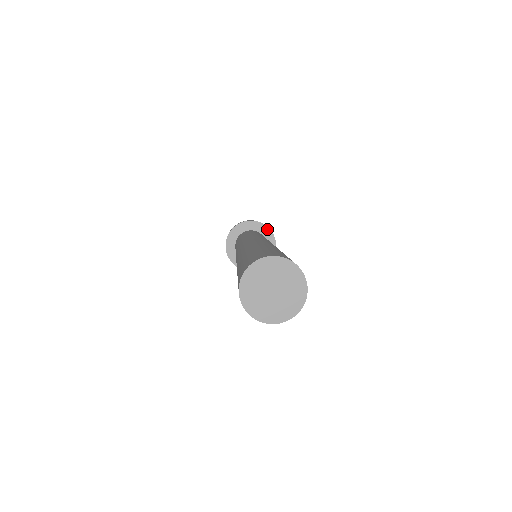
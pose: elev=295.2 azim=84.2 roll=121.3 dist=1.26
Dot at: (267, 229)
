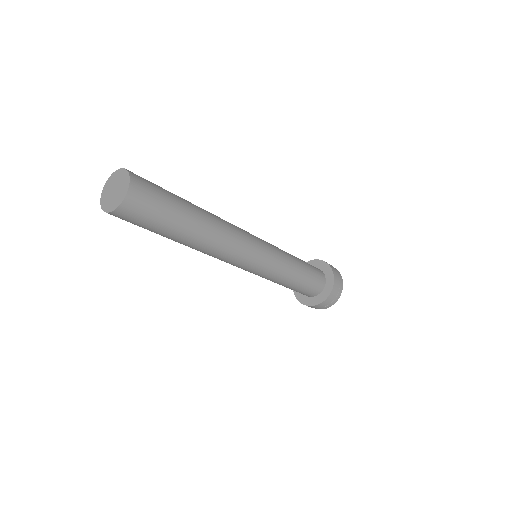
Dot at: (332, 275)
